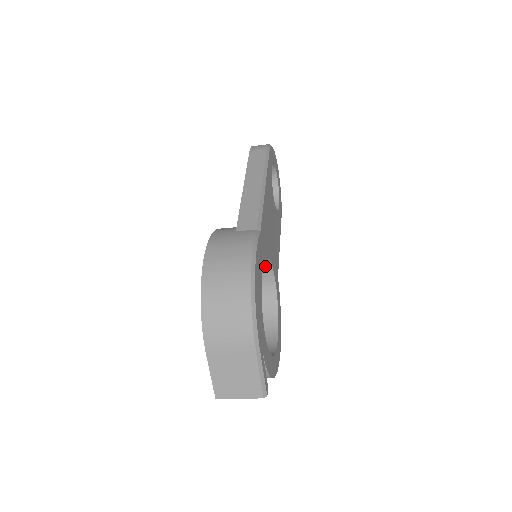
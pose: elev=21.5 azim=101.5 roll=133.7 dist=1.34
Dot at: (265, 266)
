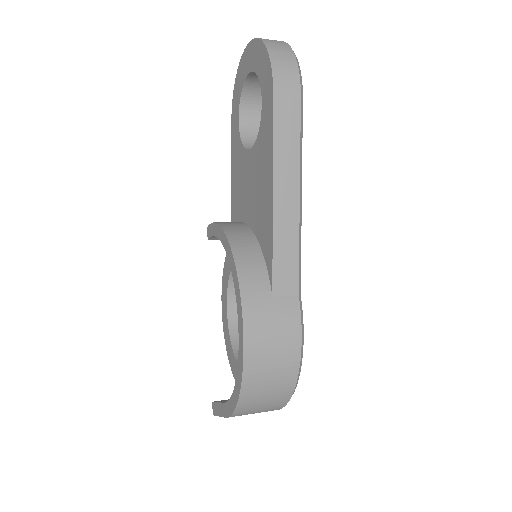
Dot at: occluded
